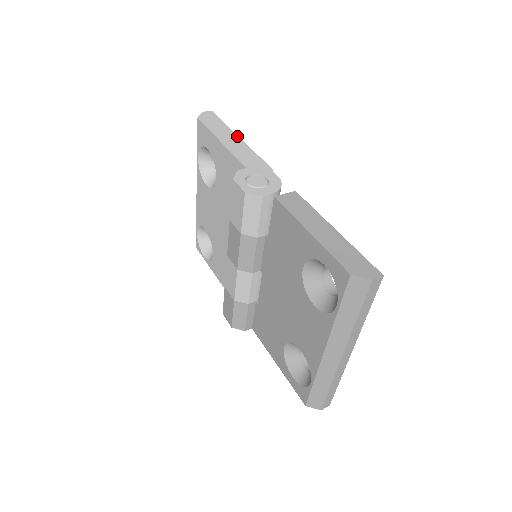
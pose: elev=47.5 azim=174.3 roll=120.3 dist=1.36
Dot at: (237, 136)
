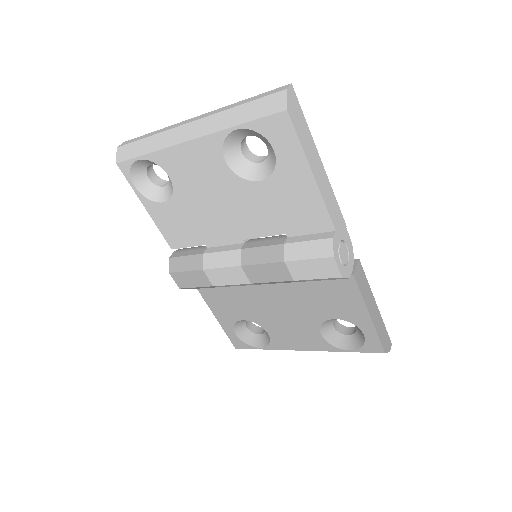
Dot at: (320, 158)
